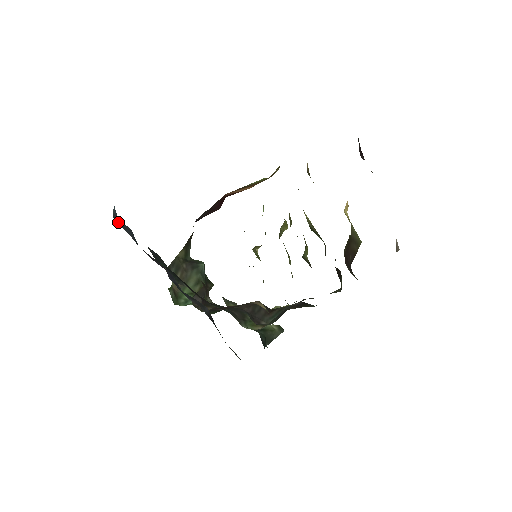
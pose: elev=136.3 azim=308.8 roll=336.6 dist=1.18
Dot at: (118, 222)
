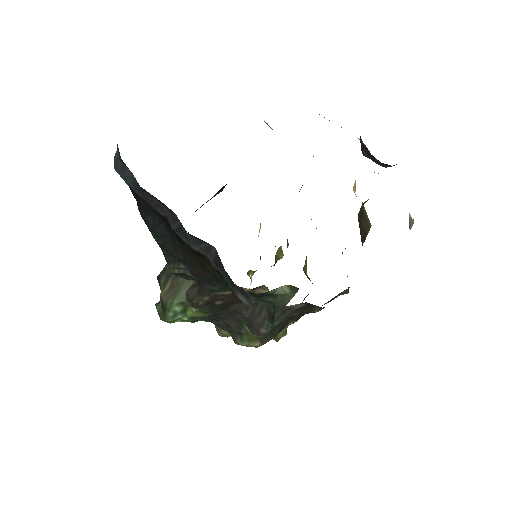
Dot at: (118, 171)
